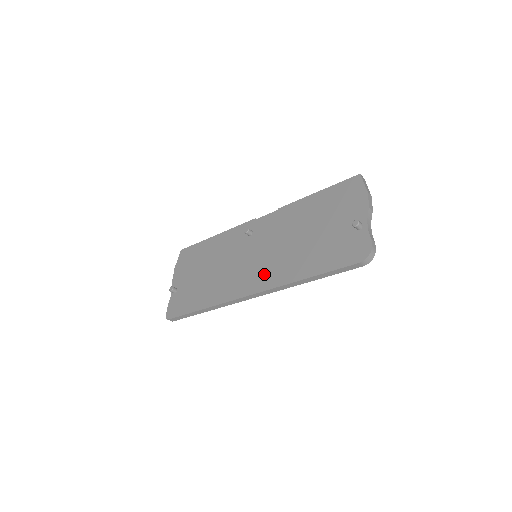
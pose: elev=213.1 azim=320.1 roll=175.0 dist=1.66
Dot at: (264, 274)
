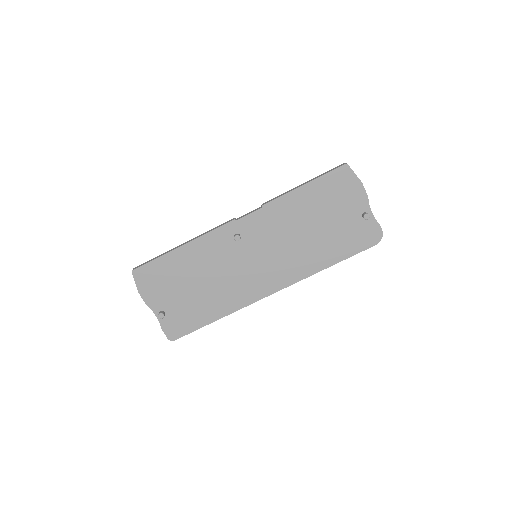
Dot at: (281, 272)
